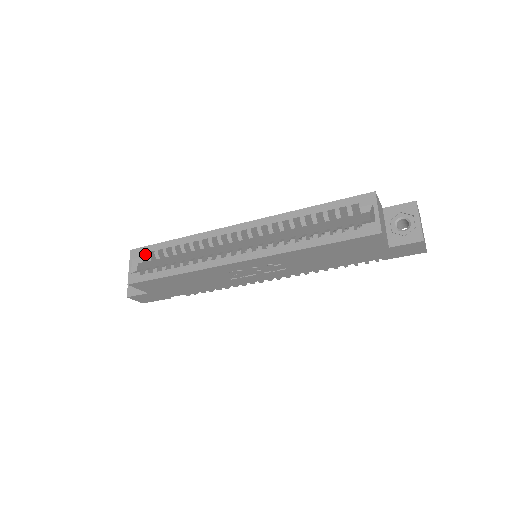
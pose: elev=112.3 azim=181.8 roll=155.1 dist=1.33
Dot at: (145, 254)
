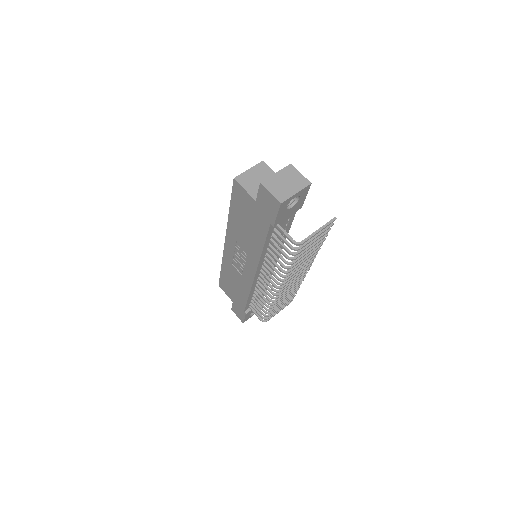
Dot at: occluded
